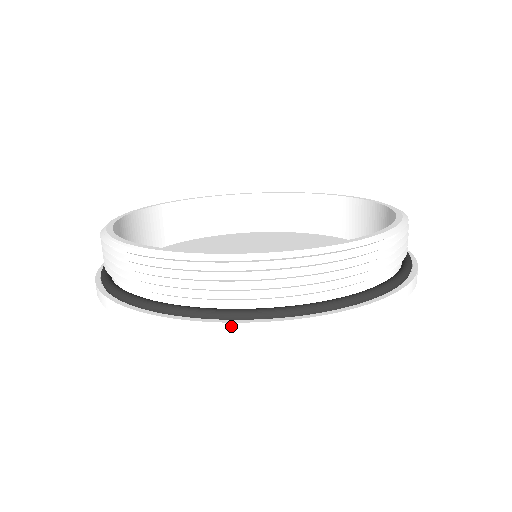
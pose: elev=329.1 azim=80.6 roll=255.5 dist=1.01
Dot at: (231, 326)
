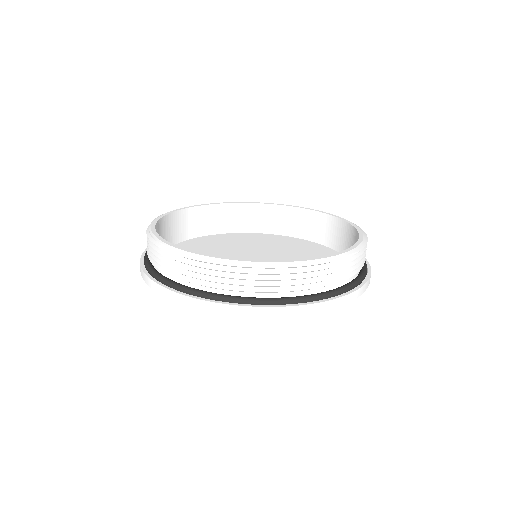
Dot at: (353, 294)
